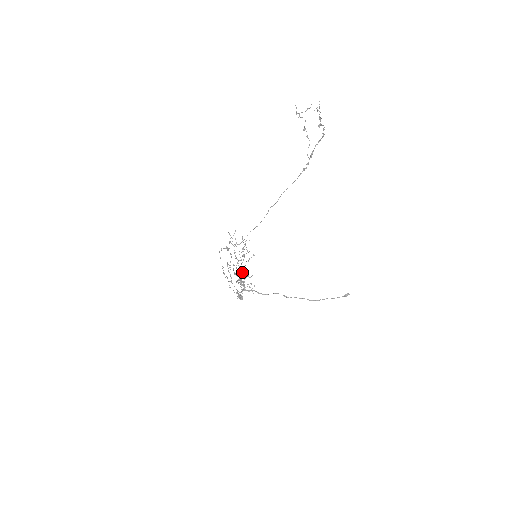
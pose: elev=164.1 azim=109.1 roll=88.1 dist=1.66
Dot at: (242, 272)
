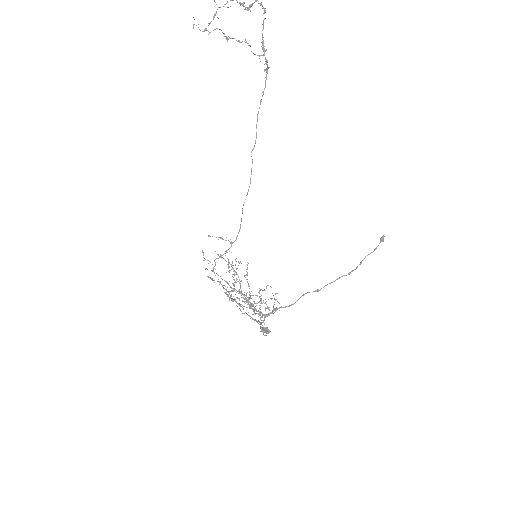
Dot at: (245, 298)
